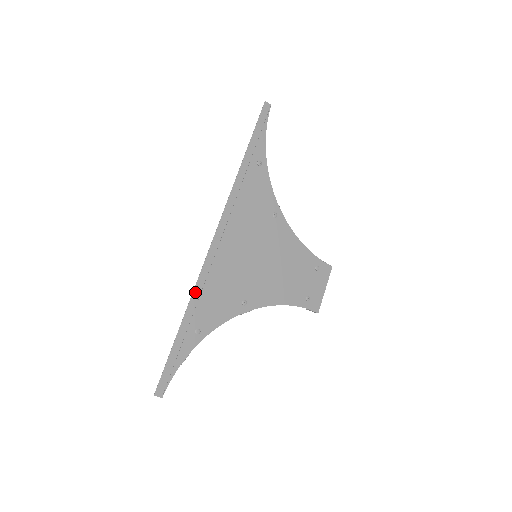
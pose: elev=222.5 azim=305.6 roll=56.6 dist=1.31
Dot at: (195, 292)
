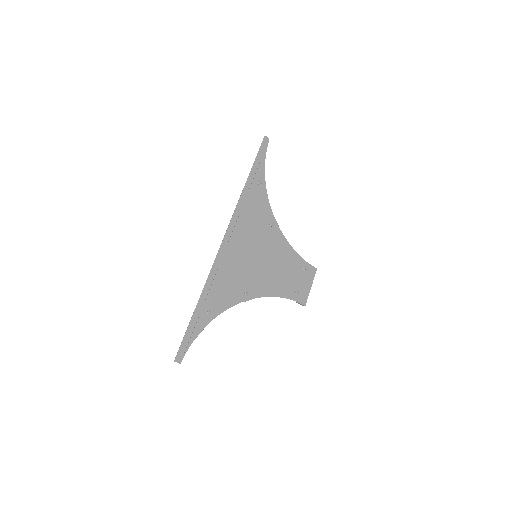
Dot at: (208, 281)
